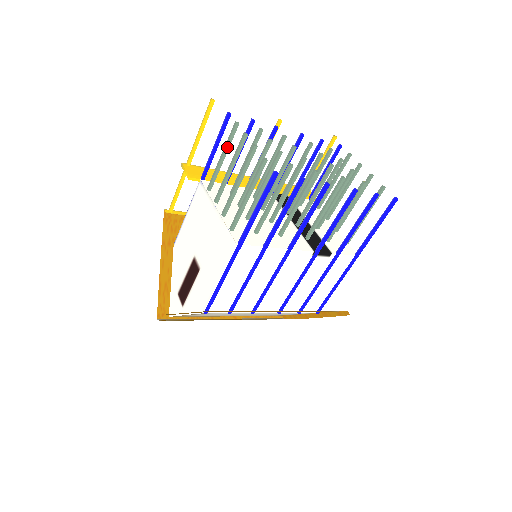
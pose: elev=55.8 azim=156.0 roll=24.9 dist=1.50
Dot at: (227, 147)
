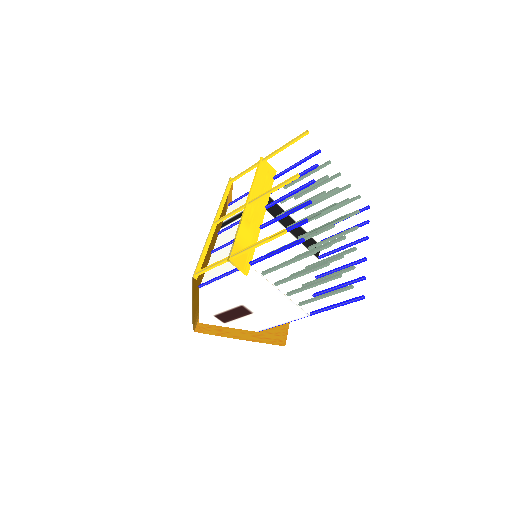
Dot at: (297, 260)
